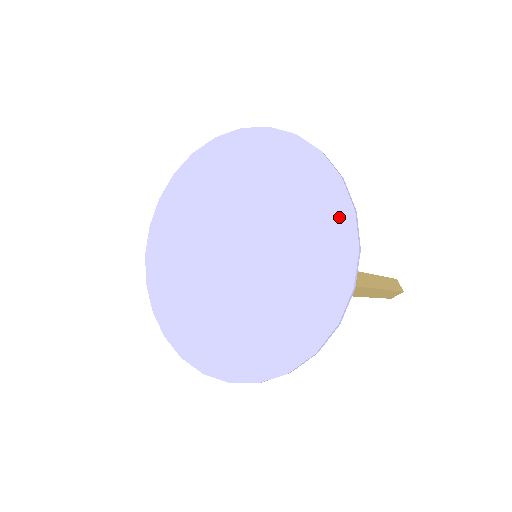
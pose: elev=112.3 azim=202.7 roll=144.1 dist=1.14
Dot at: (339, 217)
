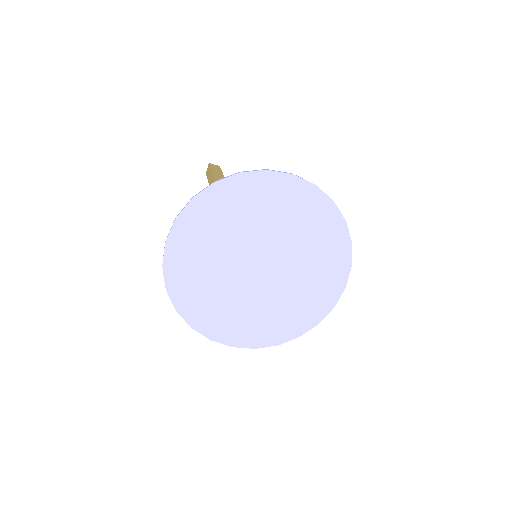
Dot at: (326, 303)
